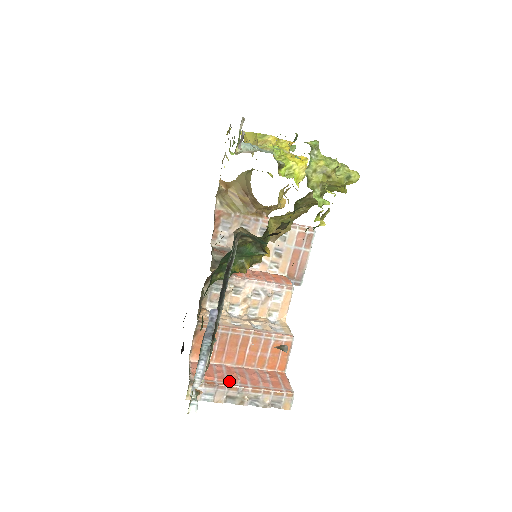
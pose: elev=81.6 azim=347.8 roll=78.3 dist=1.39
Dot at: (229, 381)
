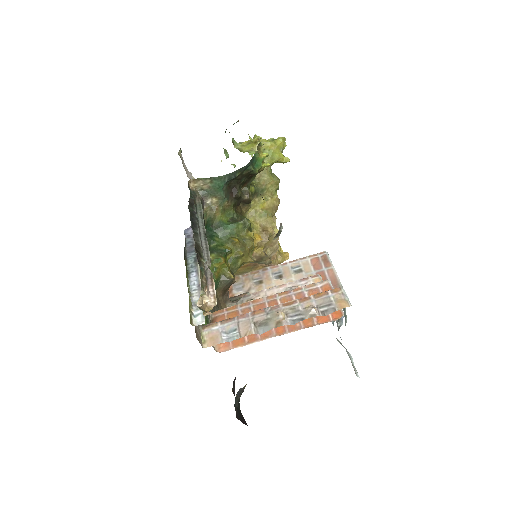
Dot at: occluded
